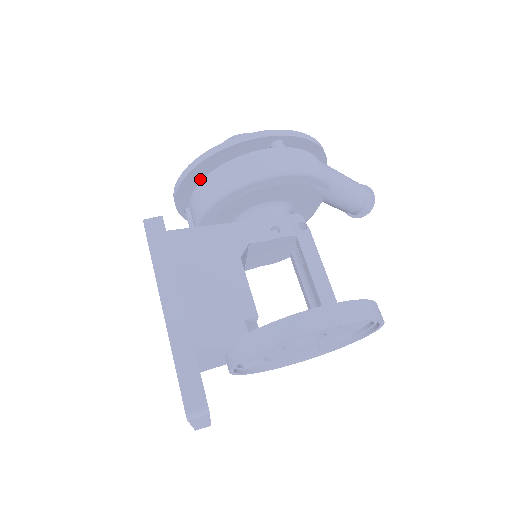
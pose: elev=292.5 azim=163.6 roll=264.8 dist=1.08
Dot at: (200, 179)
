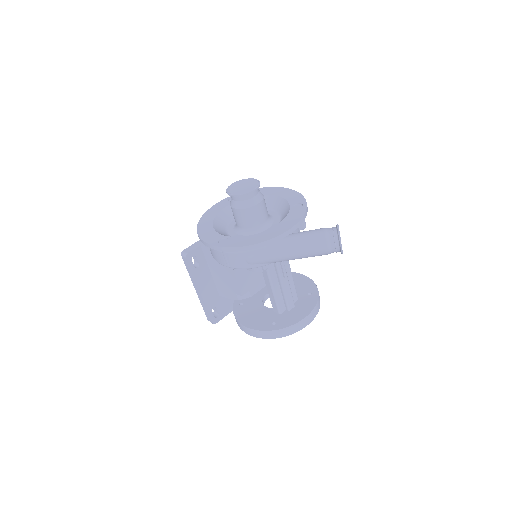
Dot at: occluded
